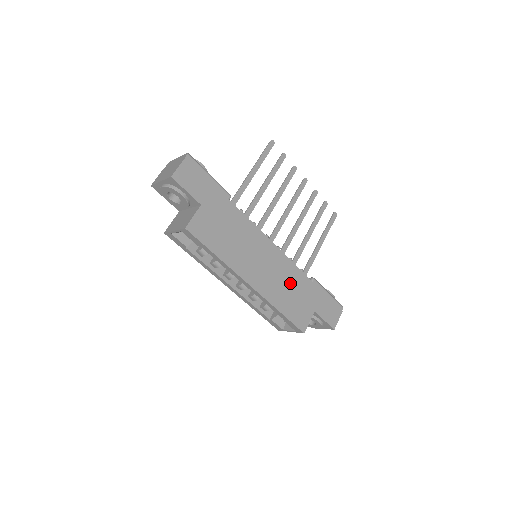
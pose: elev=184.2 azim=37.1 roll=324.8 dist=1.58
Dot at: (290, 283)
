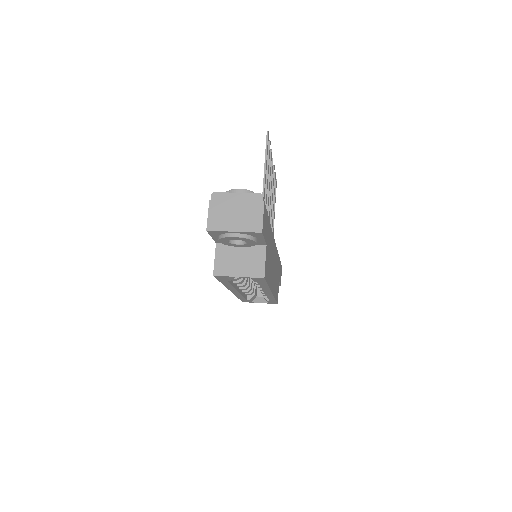
Dot at: occluded
